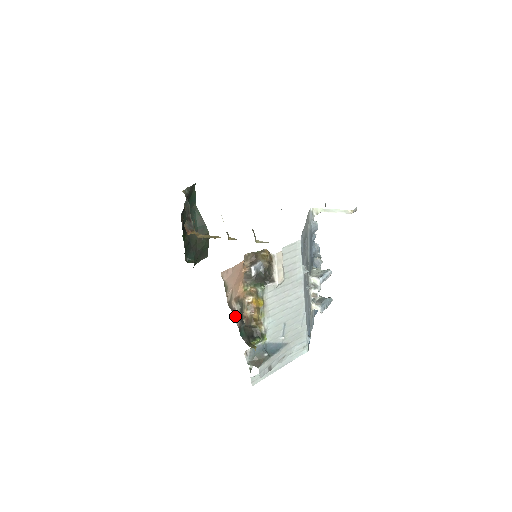
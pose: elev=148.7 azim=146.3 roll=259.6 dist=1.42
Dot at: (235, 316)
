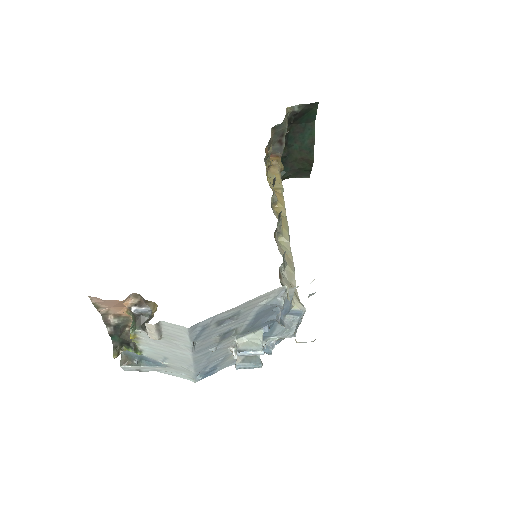
Dot at: (109, 325)
